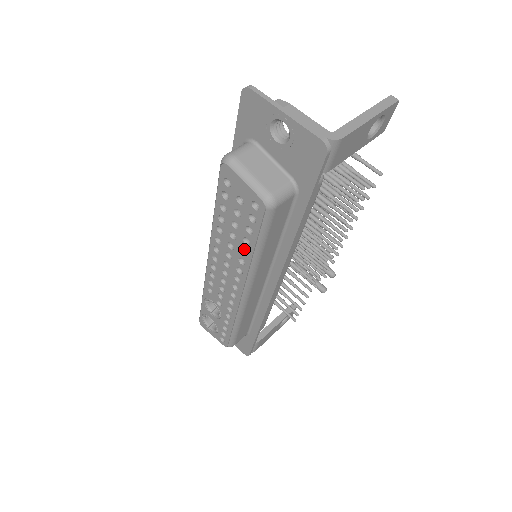
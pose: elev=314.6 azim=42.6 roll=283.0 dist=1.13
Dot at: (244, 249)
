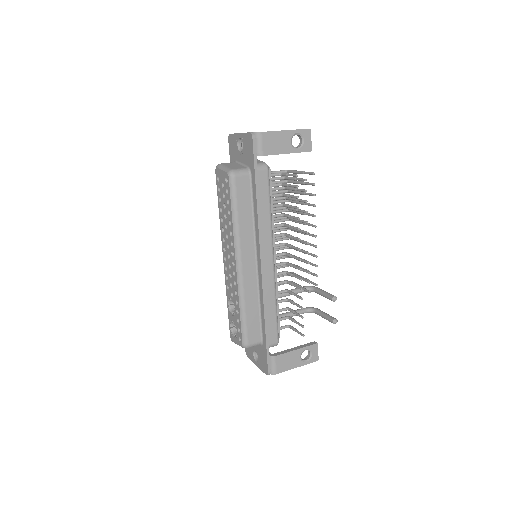
Dot at: occluded
